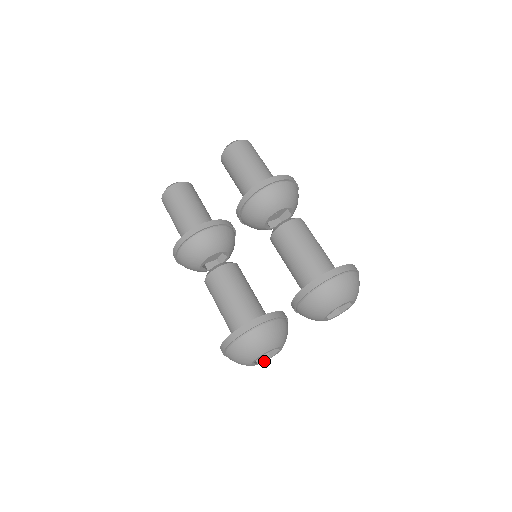
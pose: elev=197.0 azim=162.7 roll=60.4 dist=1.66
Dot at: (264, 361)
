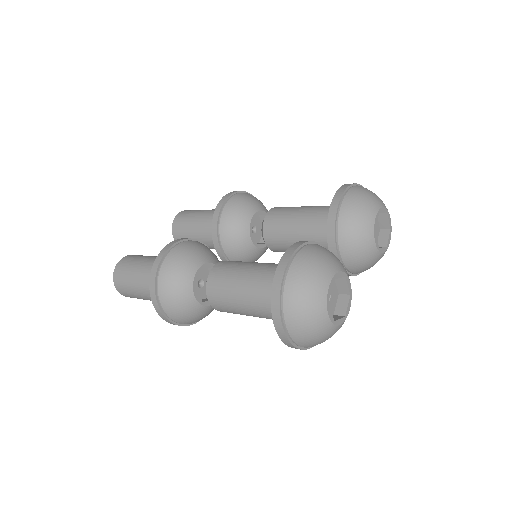
Dot at: (339, 323)
